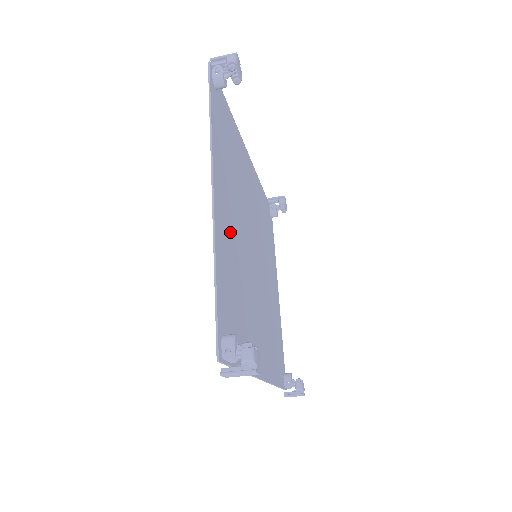
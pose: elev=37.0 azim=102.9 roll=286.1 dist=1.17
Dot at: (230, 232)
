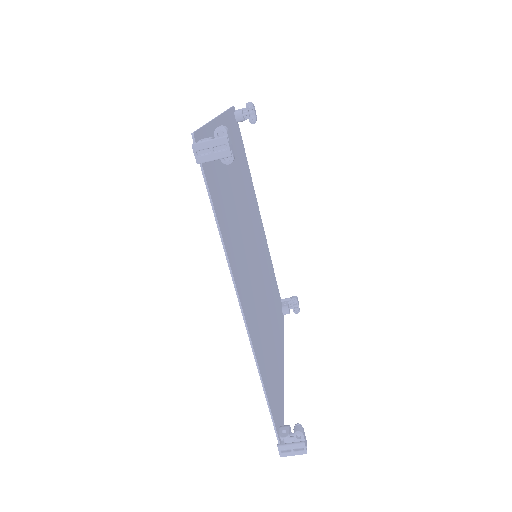
Dot at: (229, 166)
